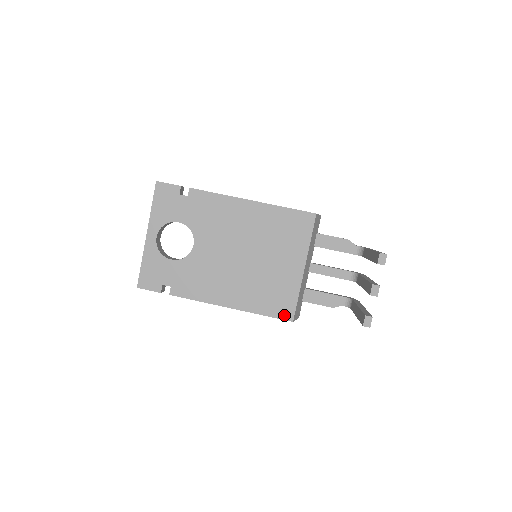
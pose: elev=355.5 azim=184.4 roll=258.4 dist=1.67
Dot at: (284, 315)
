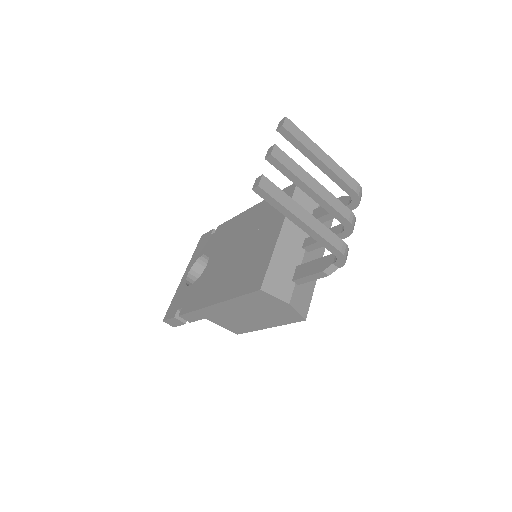
Dot at: (254, 287)
